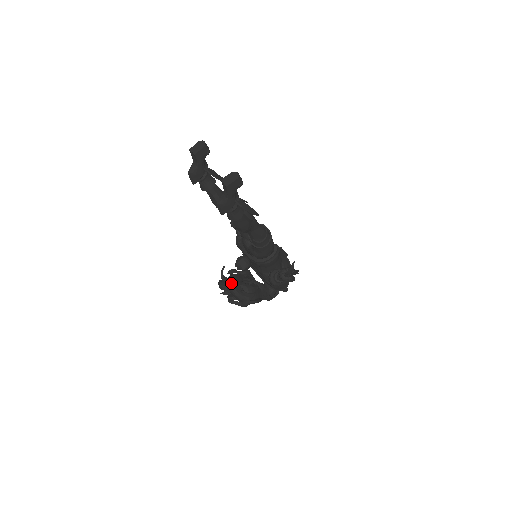
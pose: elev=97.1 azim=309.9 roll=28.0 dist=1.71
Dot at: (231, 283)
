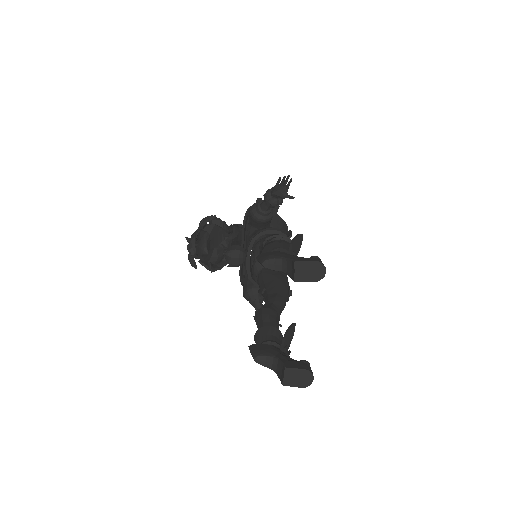
Dot at: (205, 253)
